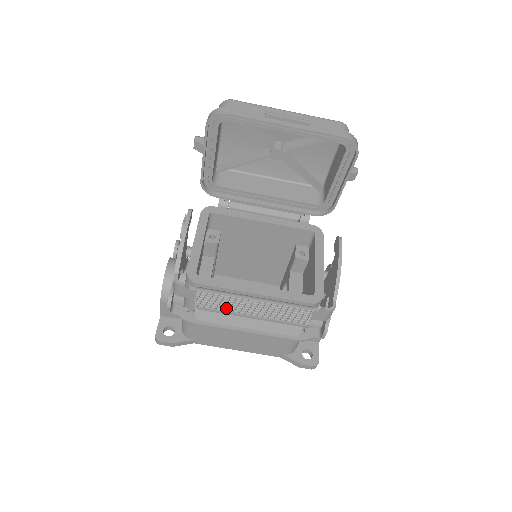
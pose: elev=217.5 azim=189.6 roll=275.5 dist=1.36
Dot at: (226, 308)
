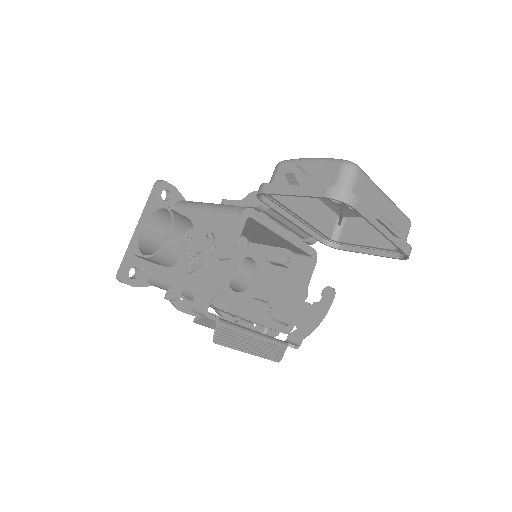
Dot at: (235, 345)
